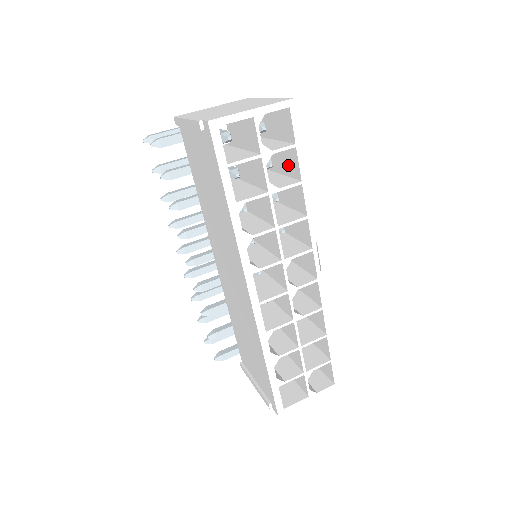
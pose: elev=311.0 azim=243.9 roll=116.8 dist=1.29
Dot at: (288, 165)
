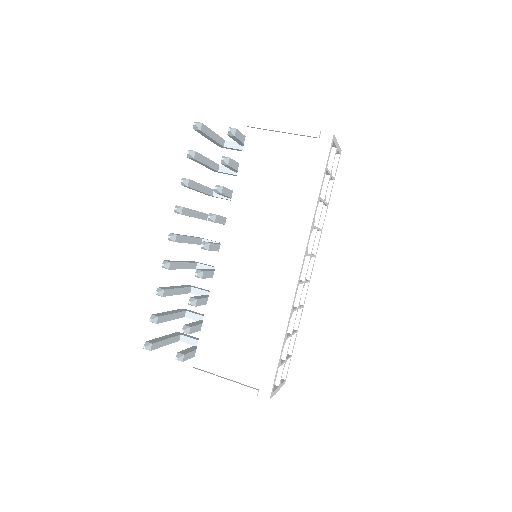
Dot at: occluded
